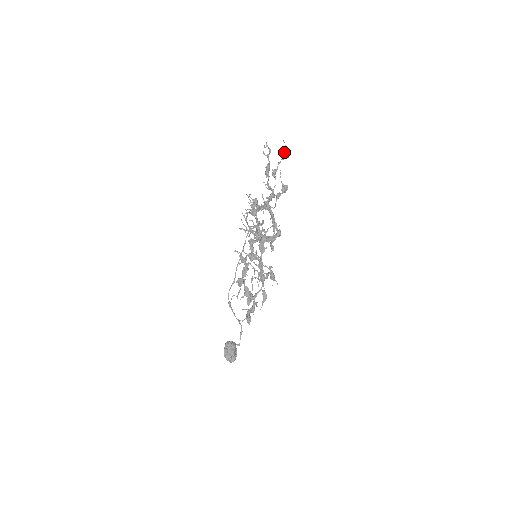
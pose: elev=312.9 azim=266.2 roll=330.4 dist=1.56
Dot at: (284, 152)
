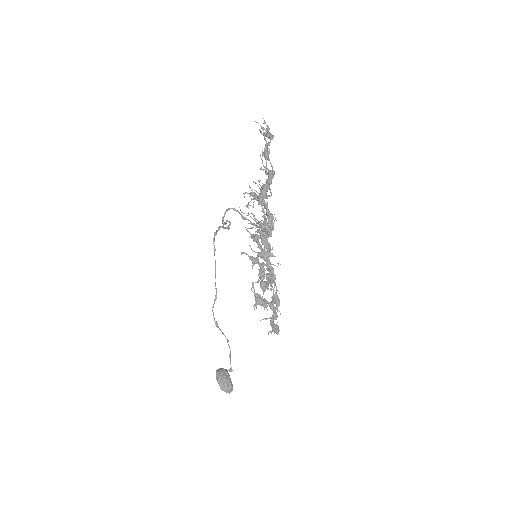
Dot at: (265, 133)
